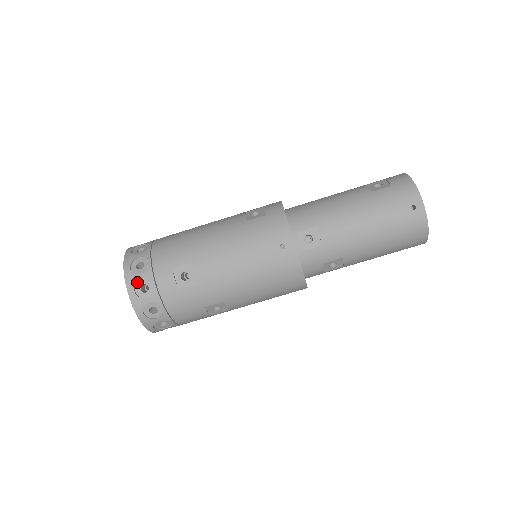
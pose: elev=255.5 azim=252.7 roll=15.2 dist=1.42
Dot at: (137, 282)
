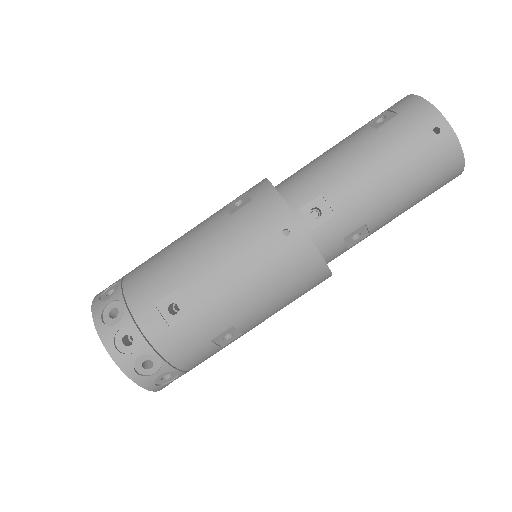
Dot at: (115, 335)
